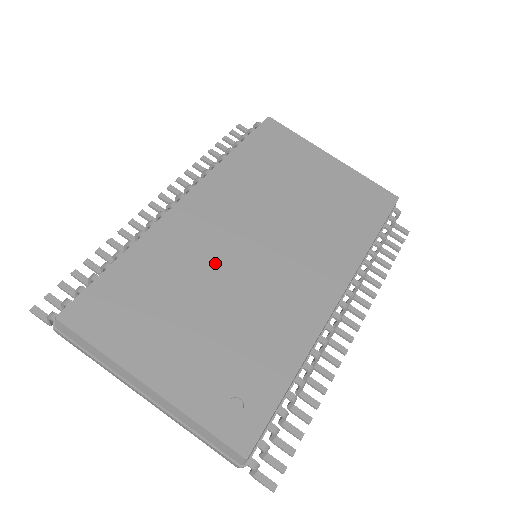
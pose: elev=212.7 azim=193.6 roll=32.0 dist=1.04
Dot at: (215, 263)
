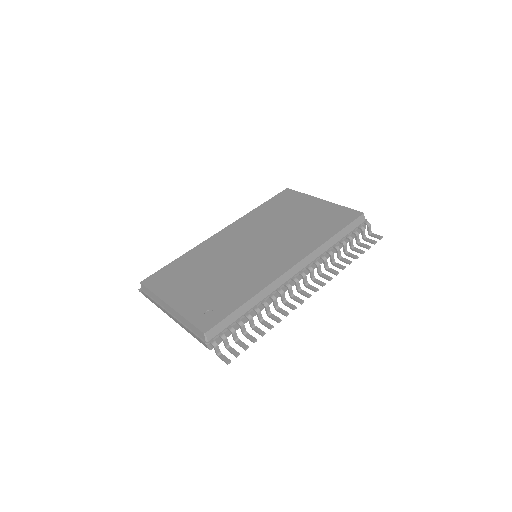
Dot at: (224, 257)
